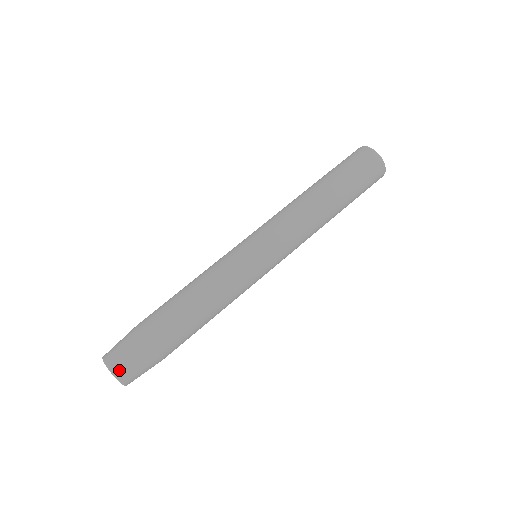
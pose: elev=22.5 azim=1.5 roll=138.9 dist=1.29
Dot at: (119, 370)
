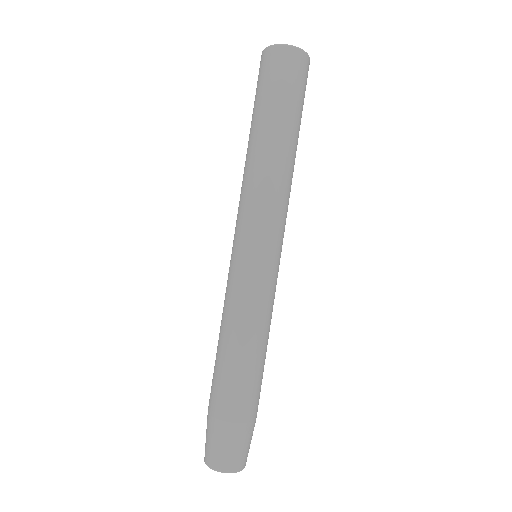
Dot at: (213, 462)
